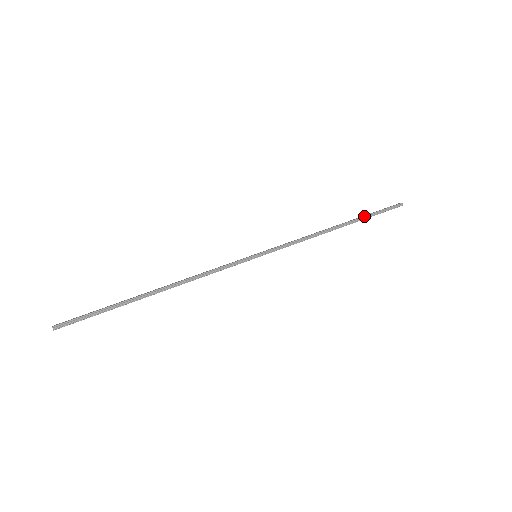
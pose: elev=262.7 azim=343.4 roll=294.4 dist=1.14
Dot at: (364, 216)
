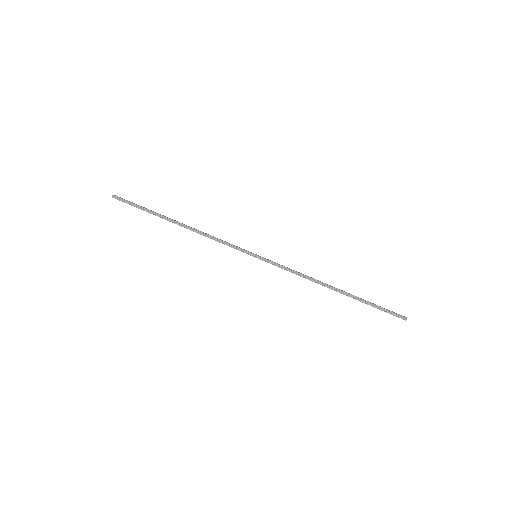
Dot at: (362, 299)
